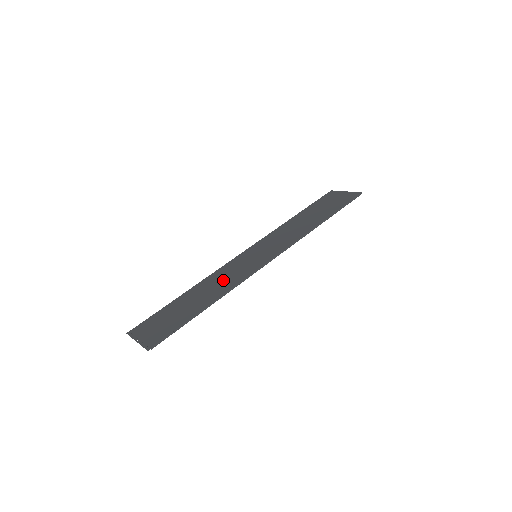
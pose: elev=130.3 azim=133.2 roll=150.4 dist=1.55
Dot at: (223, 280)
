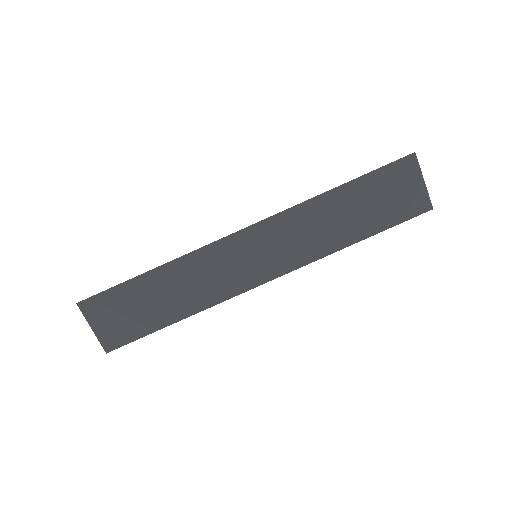
Dot at: (205, 281)
